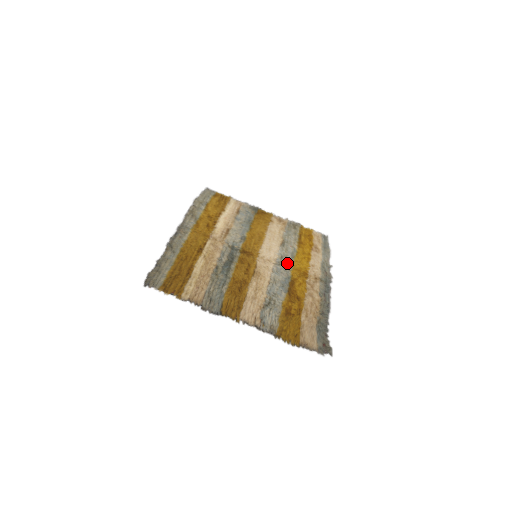
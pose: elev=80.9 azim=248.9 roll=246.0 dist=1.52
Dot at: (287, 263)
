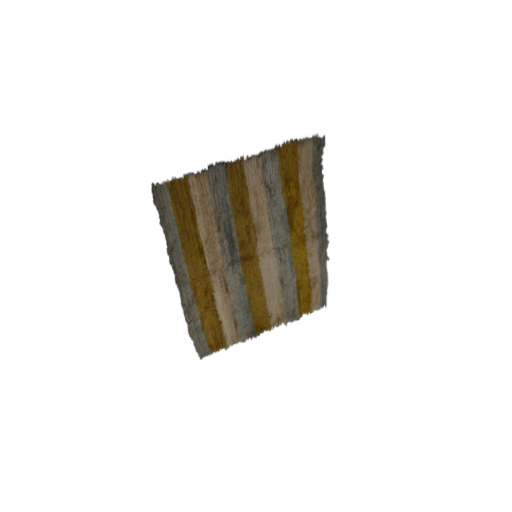
Dot at: (286, 253)
